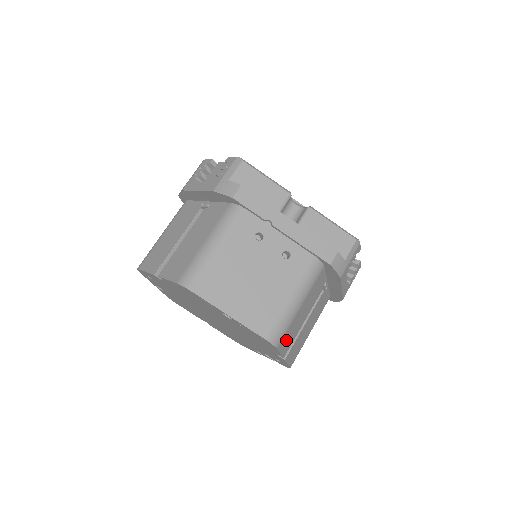
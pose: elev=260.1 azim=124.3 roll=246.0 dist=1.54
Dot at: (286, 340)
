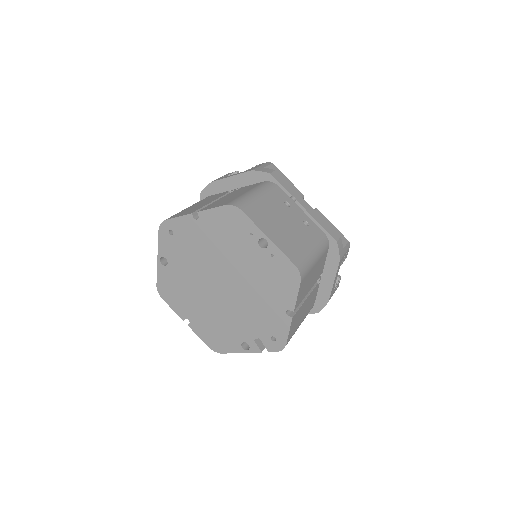
Dot at: (302, 287)
